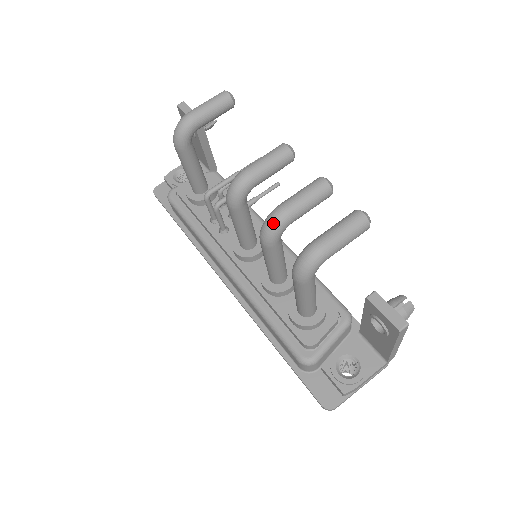
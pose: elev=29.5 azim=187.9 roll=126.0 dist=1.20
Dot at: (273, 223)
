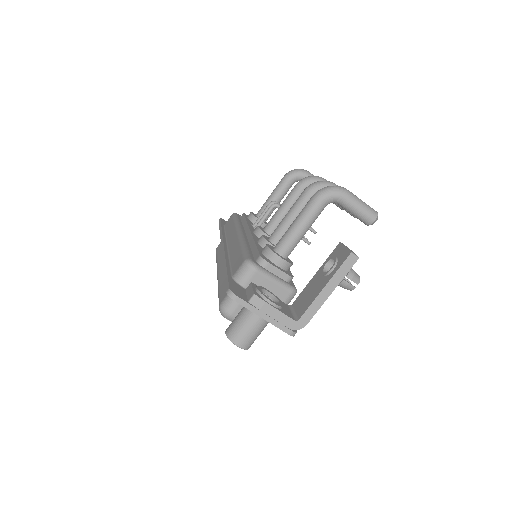
Dot at: (325, 181)
